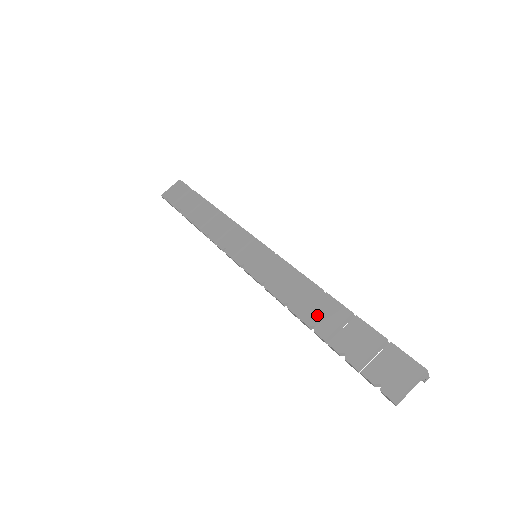
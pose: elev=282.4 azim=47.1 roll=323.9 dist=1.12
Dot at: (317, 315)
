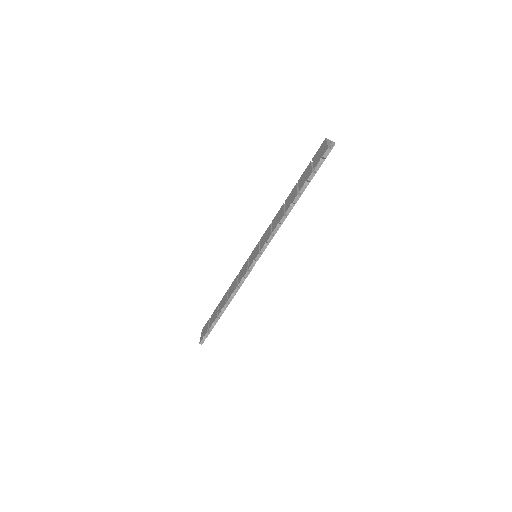
Dot at: (289, 203)
